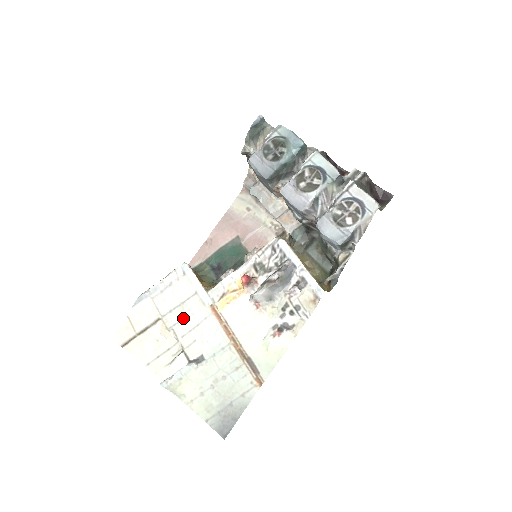
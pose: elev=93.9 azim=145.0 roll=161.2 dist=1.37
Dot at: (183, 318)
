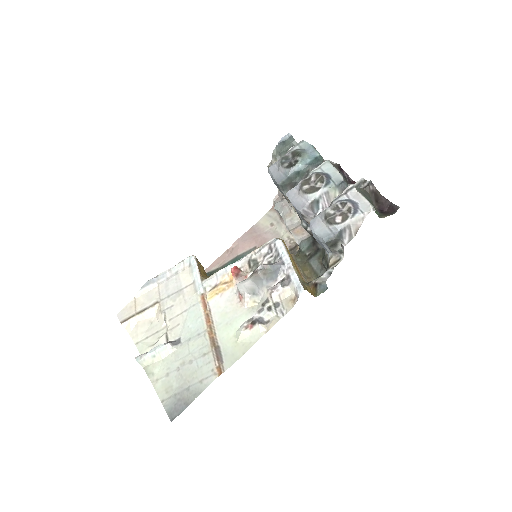
Dot at: (176, 303)
